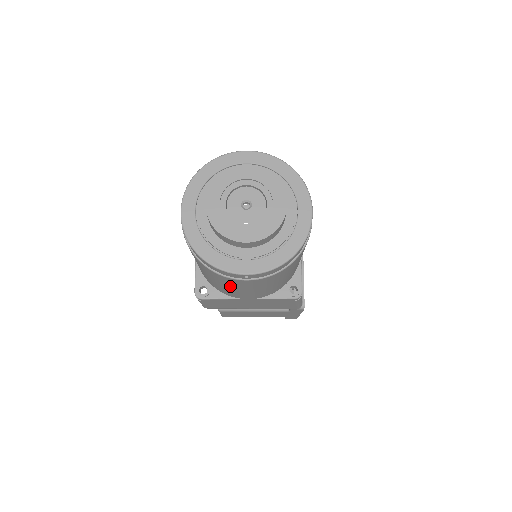
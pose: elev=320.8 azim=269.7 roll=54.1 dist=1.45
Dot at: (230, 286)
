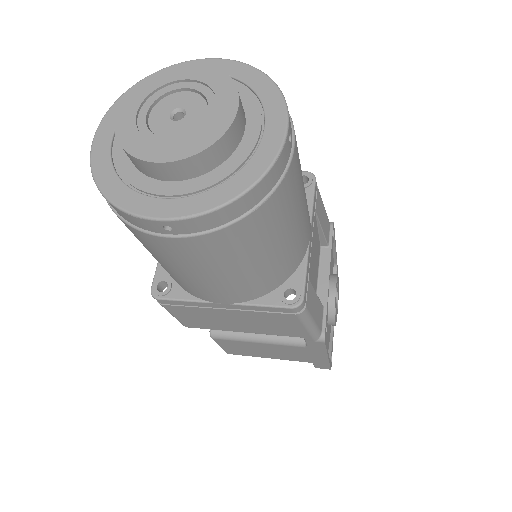
Dot at: (171, 263)
